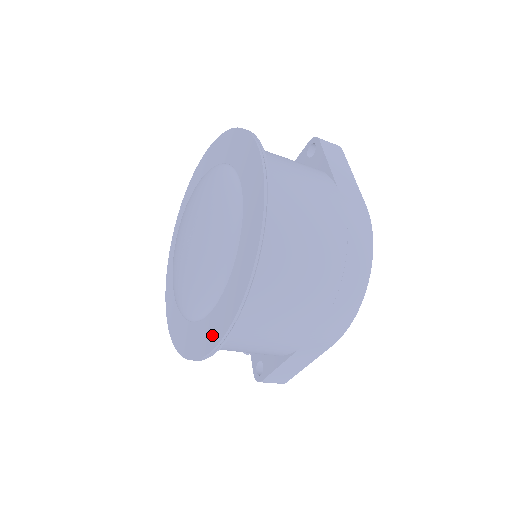
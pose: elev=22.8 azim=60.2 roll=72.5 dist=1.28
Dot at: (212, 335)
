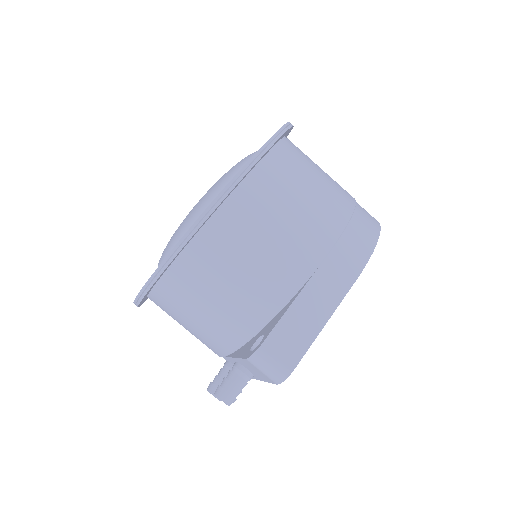
Dot at: occluded
